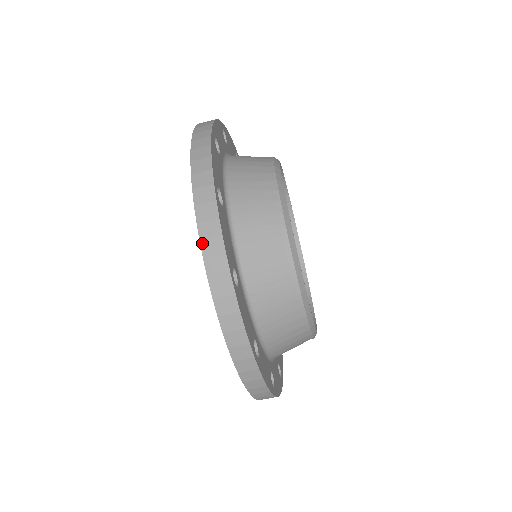
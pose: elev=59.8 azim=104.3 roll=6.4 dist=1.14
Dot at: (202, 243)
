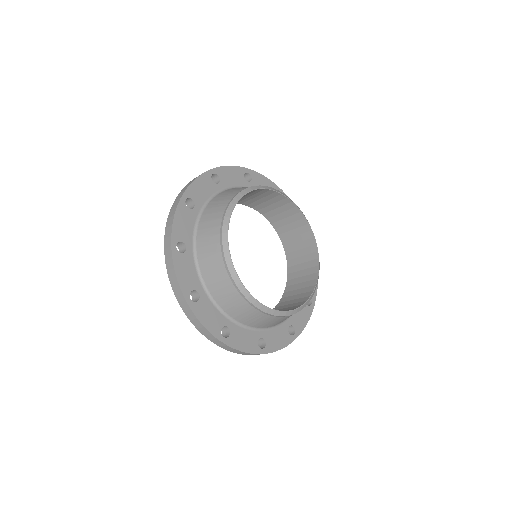
Dot at: (198, 329)
